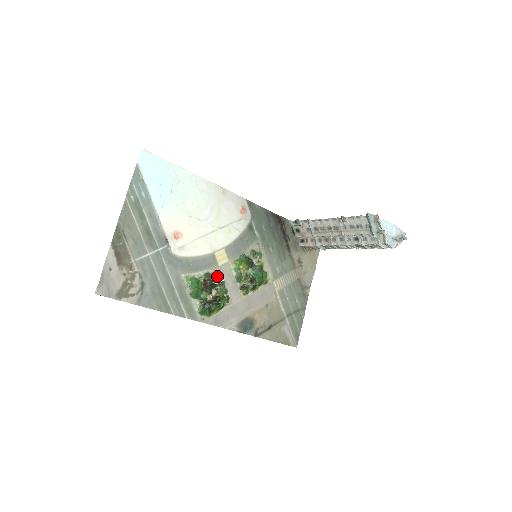
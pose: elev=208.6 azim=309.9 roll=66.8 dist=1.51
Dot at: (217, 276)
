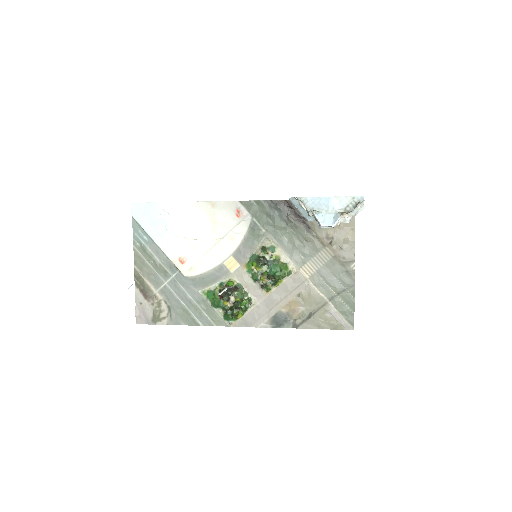
Dot at: (228, 284)
